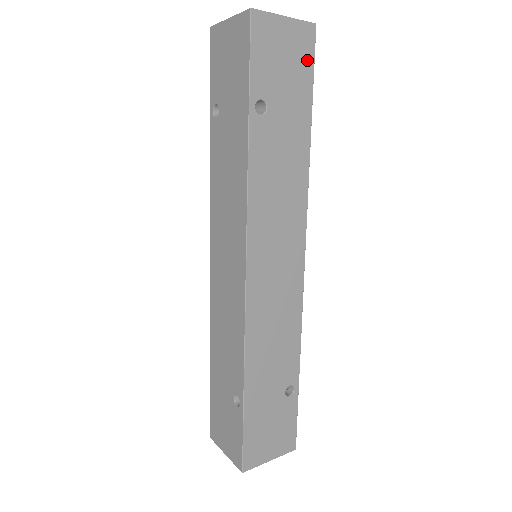
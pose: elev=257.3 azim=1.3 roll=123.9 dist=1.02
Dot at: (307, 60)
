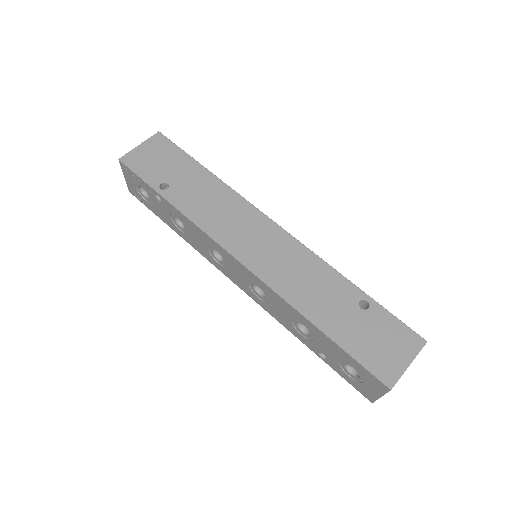
Dot at: occluded
